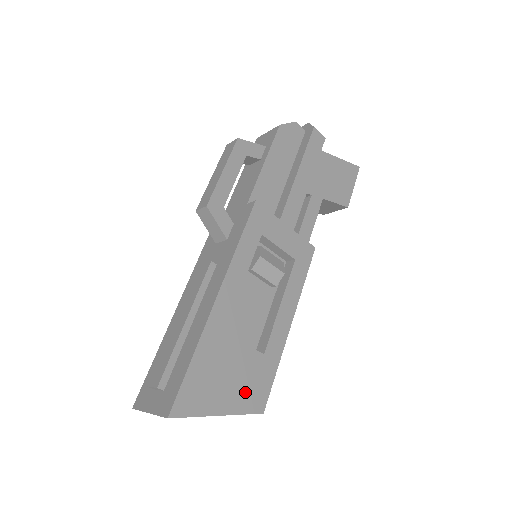
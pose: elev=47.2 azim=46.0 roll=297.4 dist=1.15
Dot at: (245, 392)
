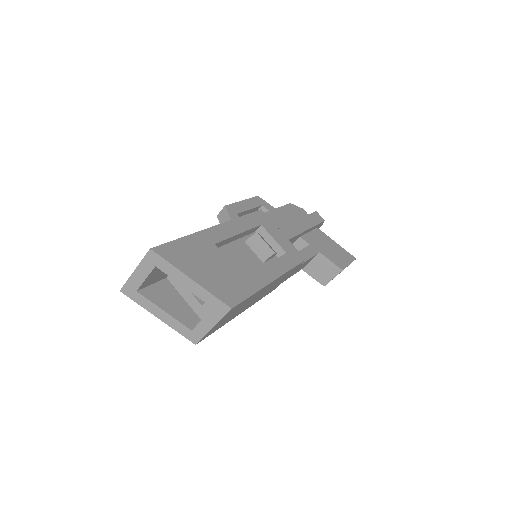
Dot at: (219, 284)
